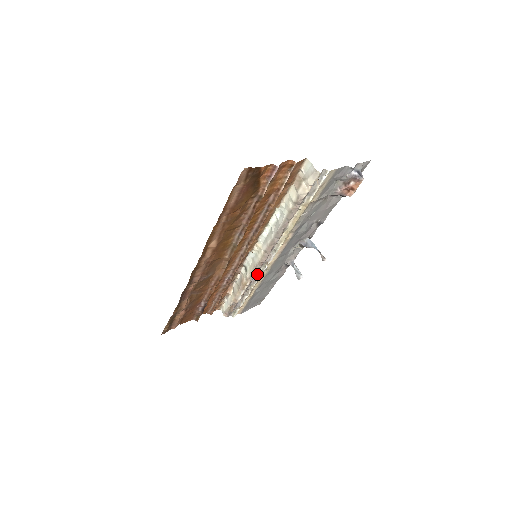
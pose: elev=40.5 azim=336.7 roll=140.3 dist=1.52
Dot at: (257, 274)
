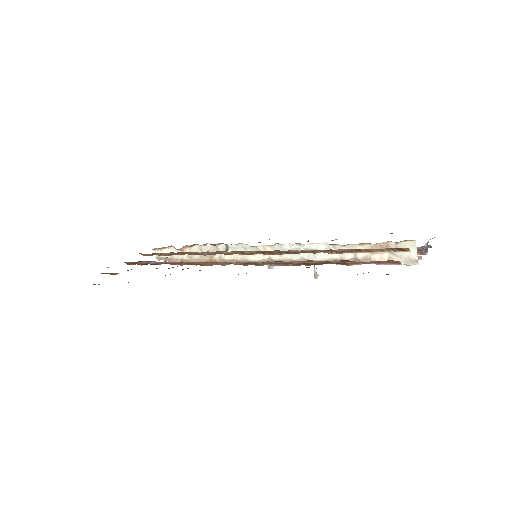
Dot at: occluded
